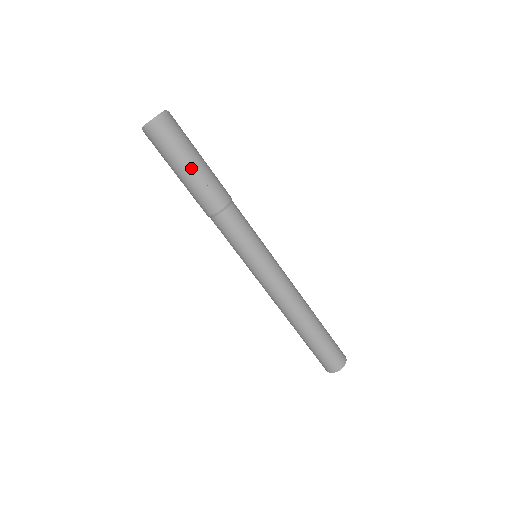
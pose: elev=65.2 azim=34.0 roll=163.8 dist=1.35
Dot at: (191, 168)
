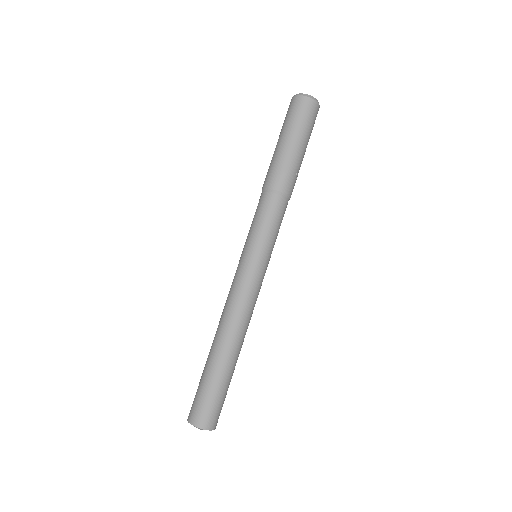
Dot at: (304, 152)
